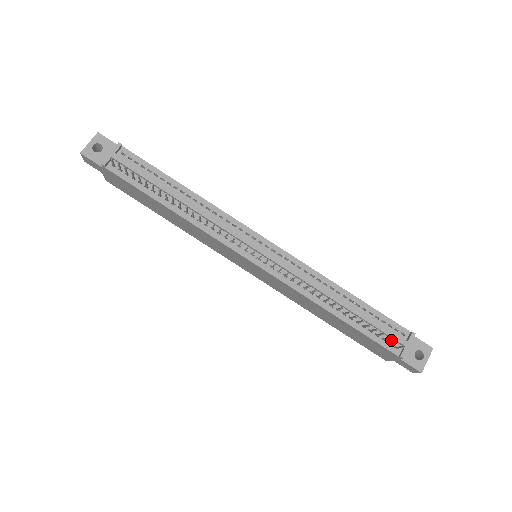
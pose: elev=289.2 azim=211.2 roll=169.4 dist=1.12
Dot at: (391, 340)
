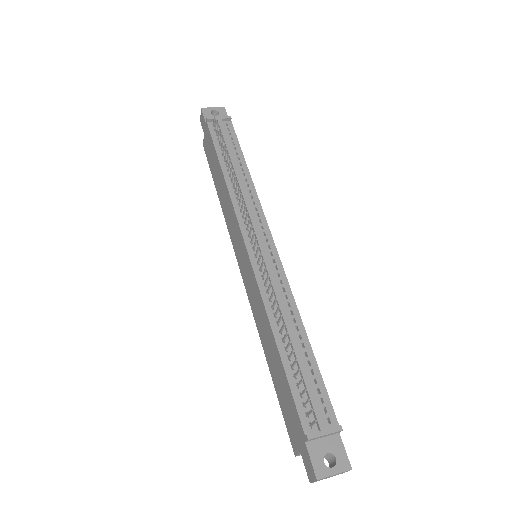
Dot at: (311, 413)
